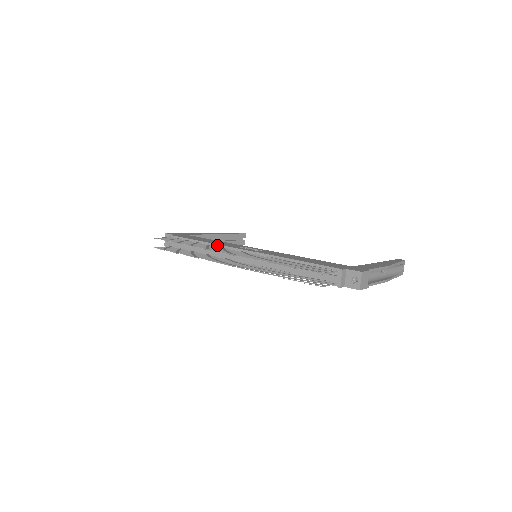
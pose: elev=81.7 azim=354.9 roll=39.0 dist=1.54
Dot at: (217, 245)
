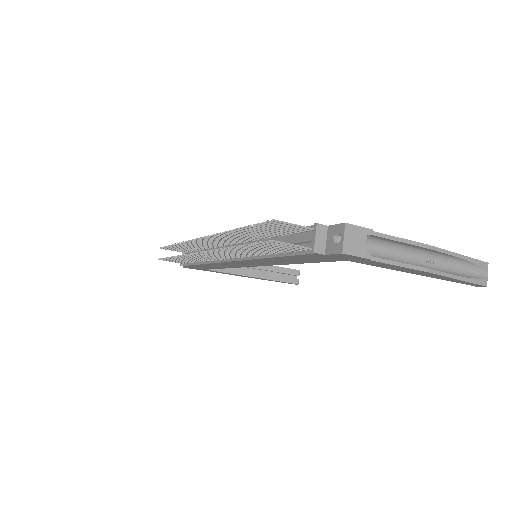
Dot at: occluded
